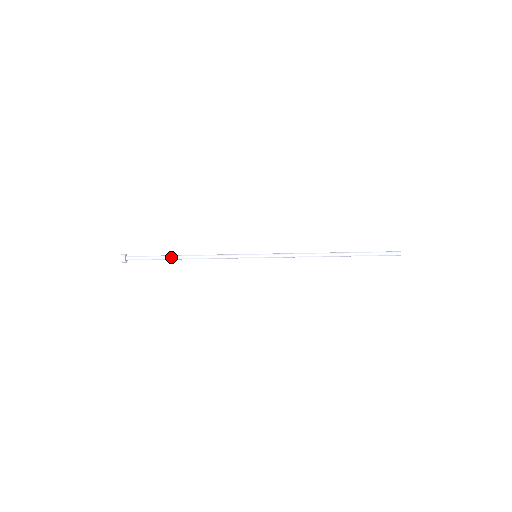
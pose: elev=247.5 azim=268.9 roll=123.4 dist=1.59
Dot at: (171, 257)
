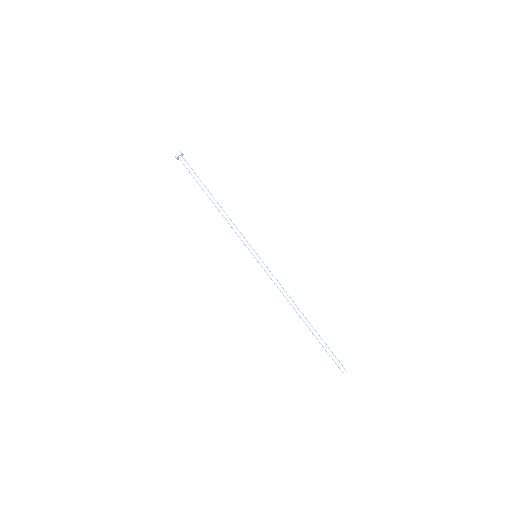
Dot at: (206, 190)
